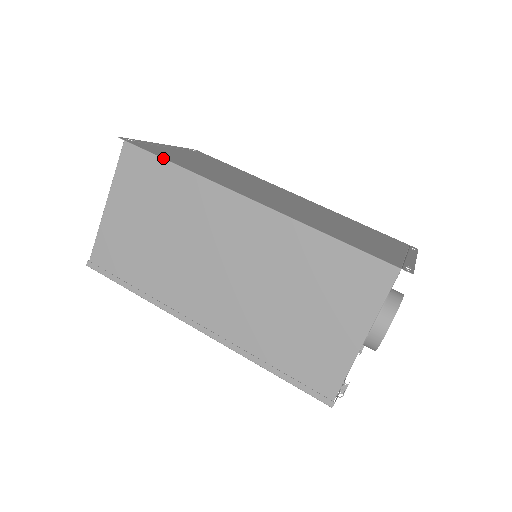
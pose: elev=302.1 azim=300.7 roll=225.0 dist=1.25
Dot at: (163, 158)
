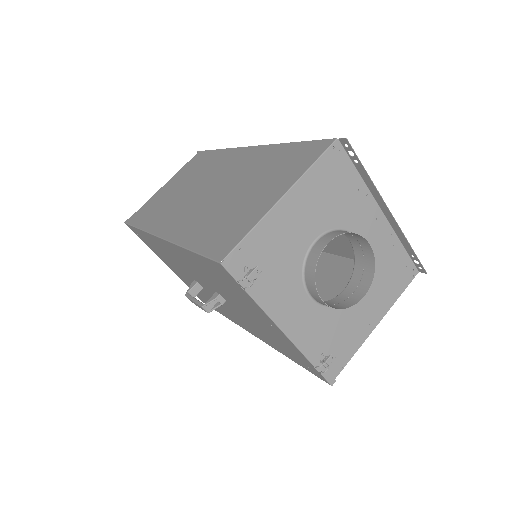
Dot at: (214, 150)
